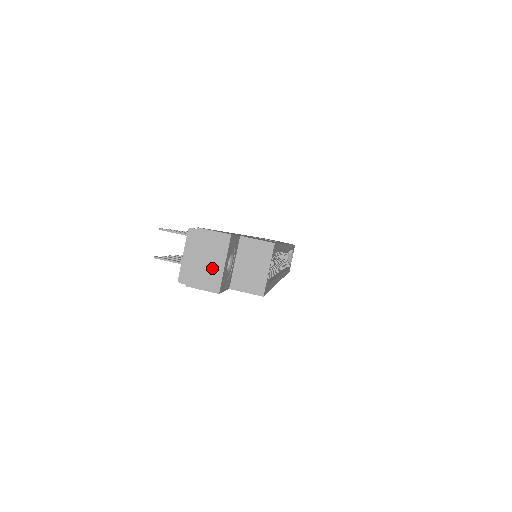
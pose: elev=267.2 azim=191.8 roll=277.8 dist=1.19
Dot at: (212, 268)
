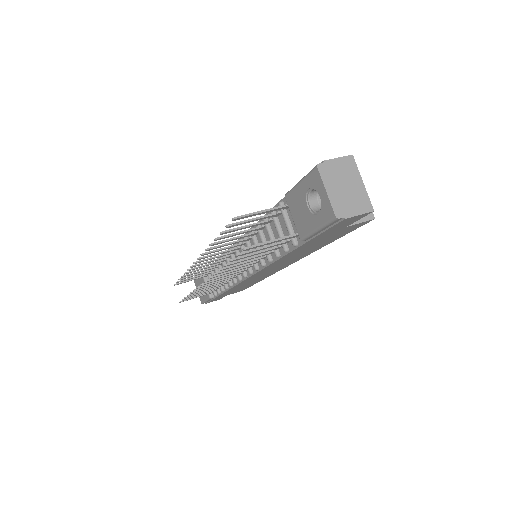
Dot at: (356, 191)
